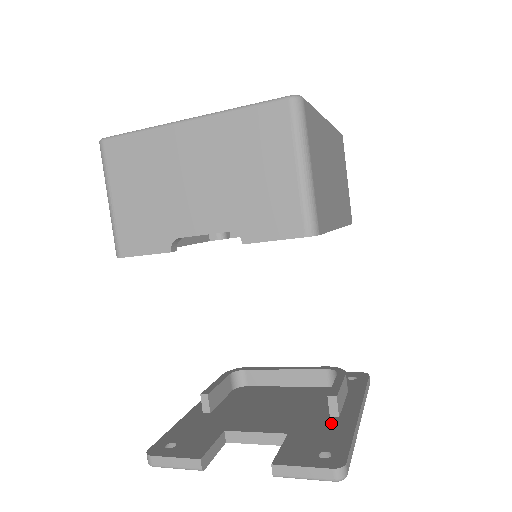
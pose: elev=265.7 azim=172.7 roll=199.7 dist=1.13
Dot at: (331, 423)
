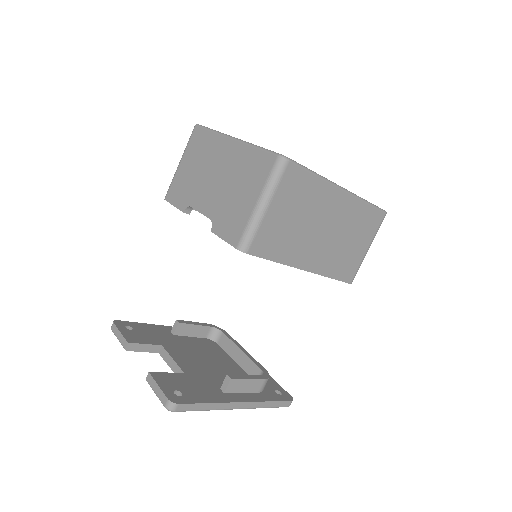
Dot at: (213, 390)
